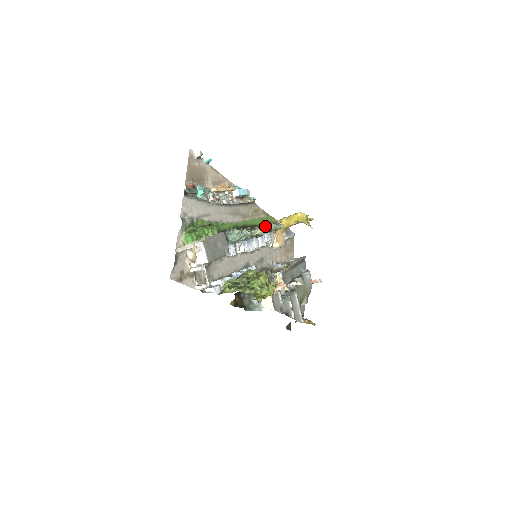
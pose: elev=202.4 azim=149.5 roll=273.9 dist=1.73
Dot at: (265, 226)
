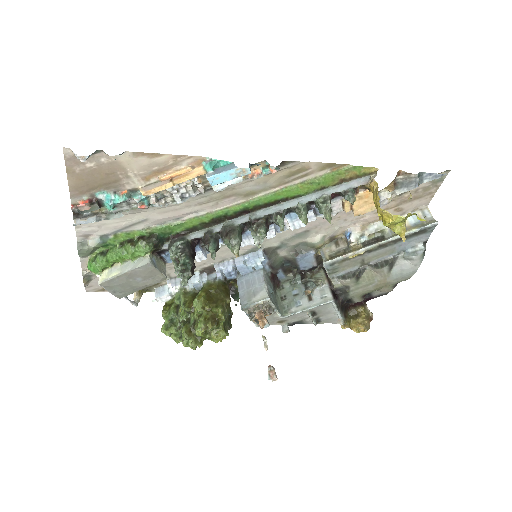
Dot at: (298, 208)
